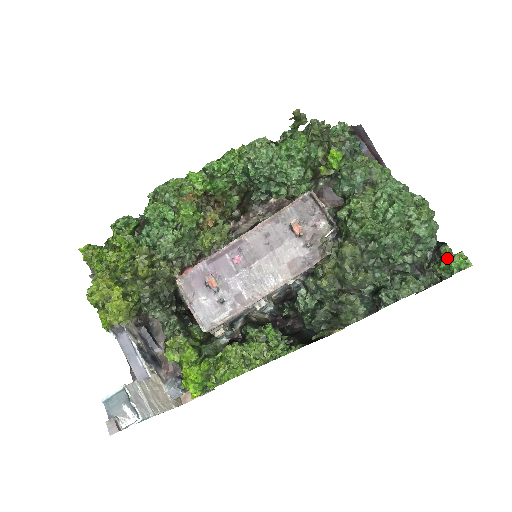
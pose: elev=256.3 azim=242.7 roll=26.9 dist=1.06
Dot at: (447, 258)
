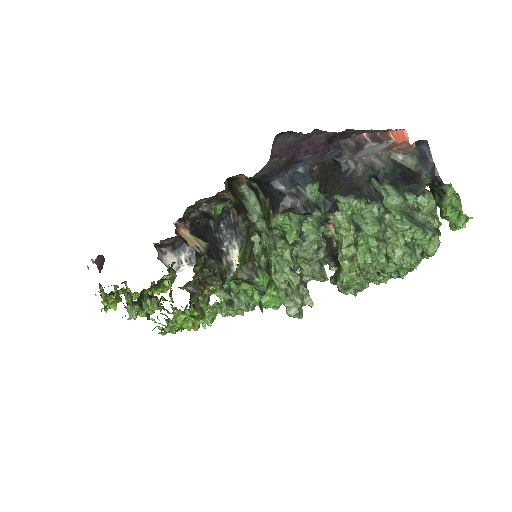
Dot at: (447, 214)
